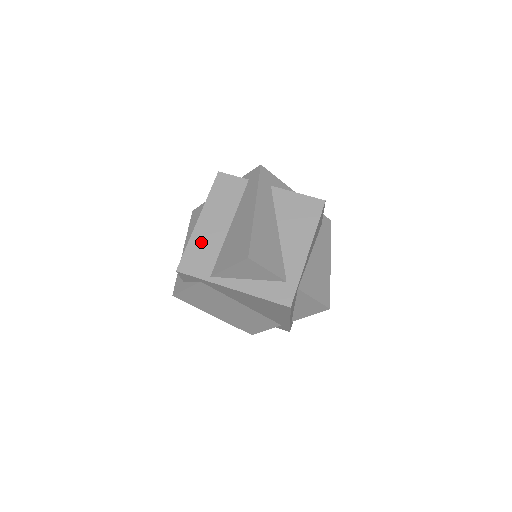
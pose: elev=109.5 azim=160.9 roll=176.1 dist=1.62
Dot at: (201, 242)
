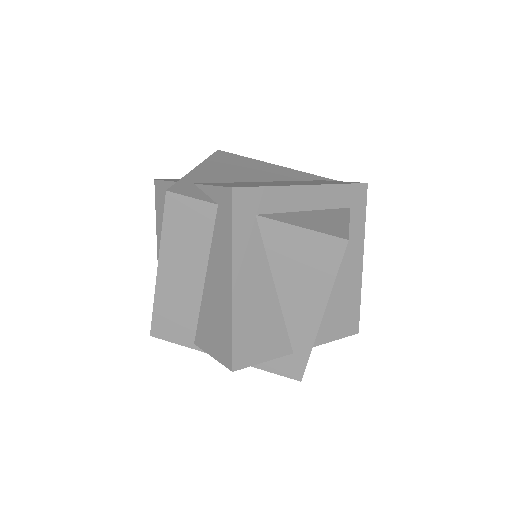
Dot at: (170, 301)
